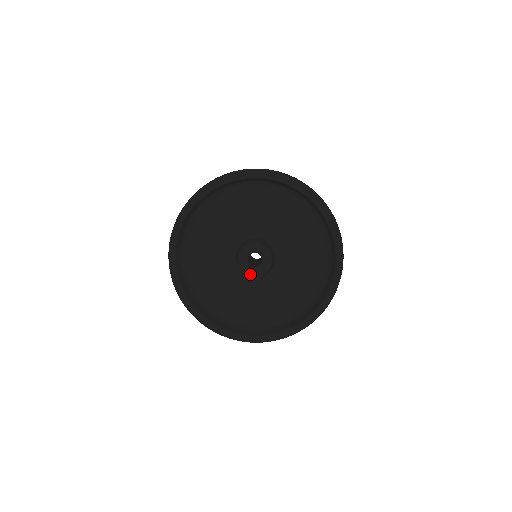
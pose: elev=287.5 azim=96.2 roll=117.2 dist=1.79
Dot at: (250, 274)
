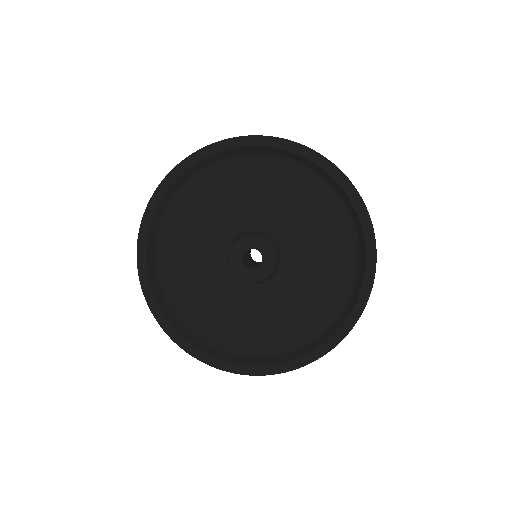
Dot at: (247, 279)
